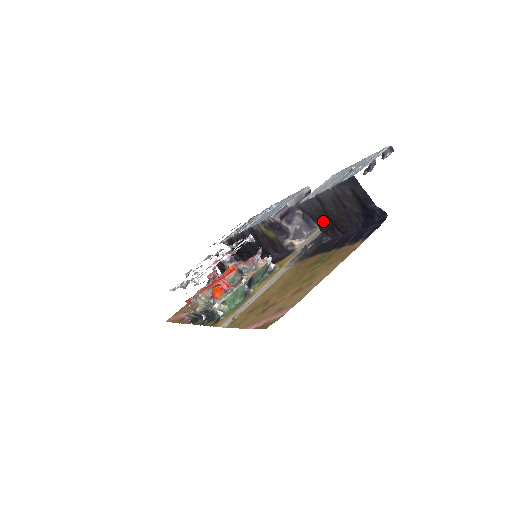
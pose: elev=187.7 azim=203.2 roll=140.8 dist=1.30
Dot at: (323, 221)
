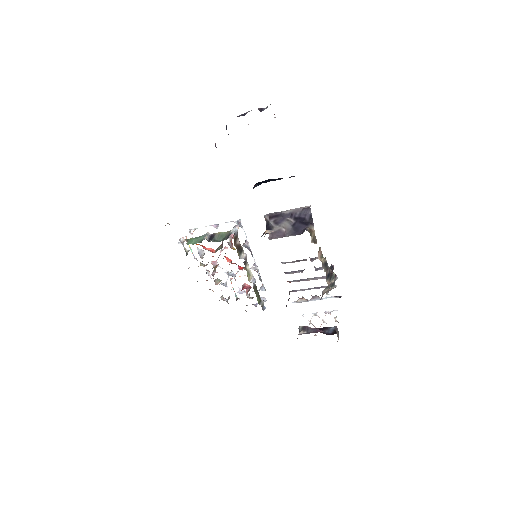
Dot at: occluded
